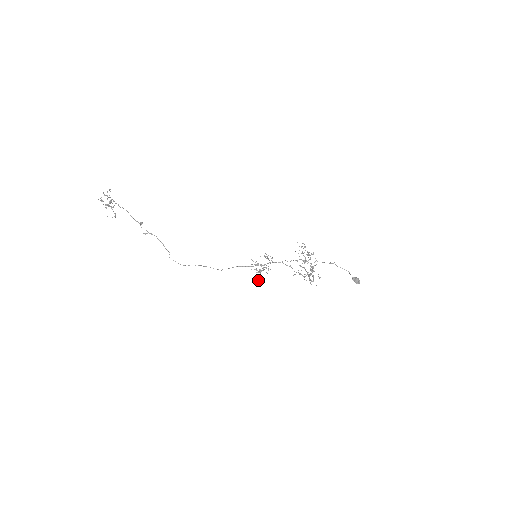
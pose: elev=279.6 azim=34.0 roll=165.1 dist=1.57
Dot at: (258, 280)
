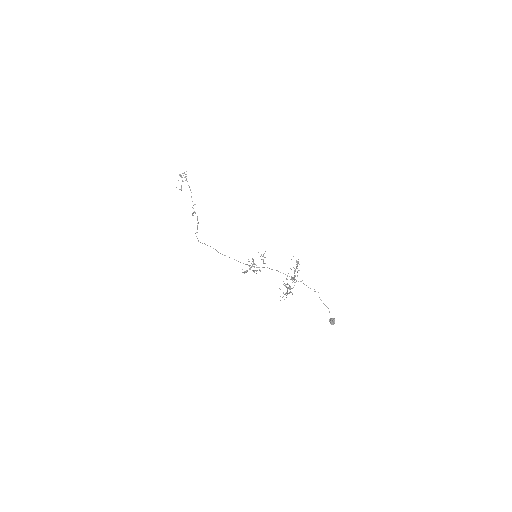
Dot at: (245, 272)
